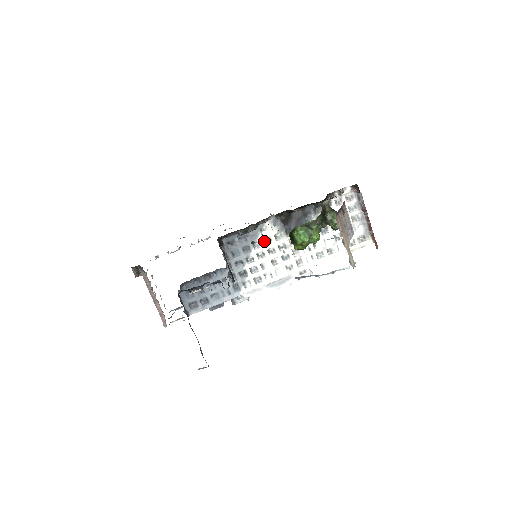
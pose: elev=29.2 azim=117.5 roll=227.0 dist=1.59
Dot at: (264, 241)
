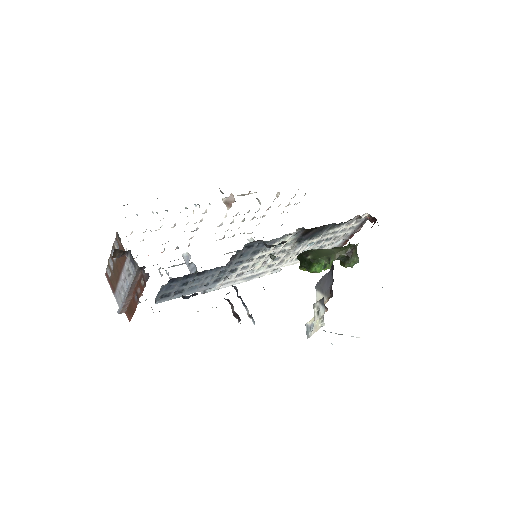
Dot at: (274, 246)
